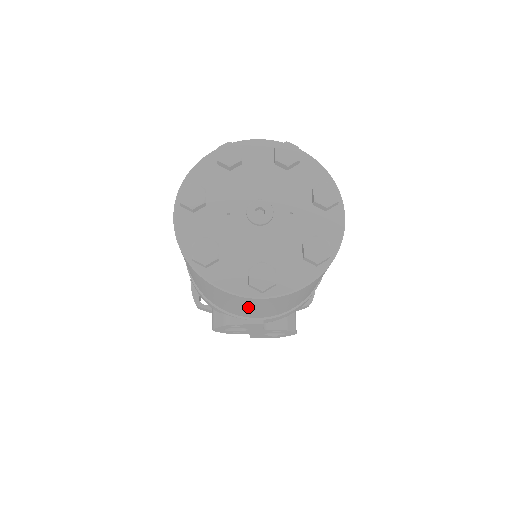
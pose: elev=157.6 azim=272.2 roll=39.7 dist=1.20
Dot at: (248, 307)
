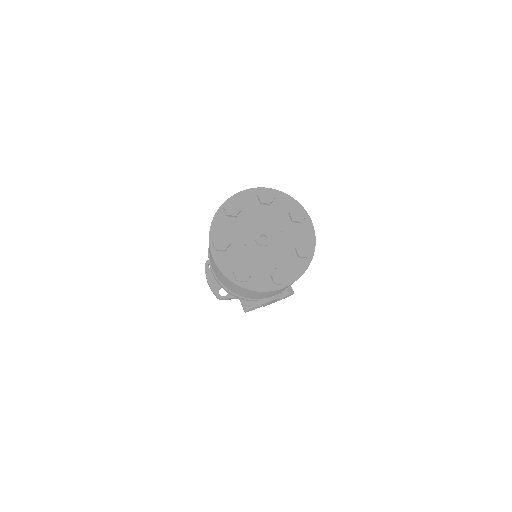
Dot at: occluded
